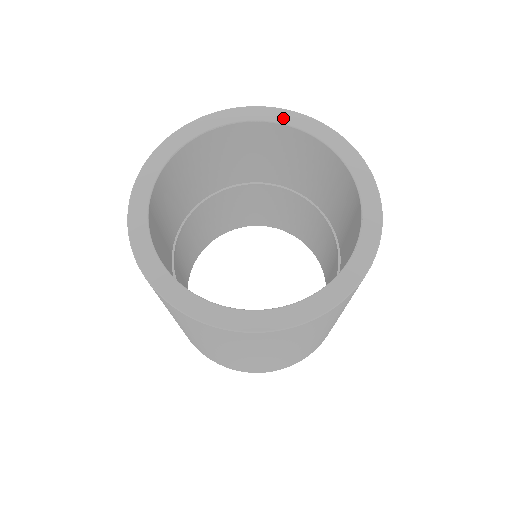
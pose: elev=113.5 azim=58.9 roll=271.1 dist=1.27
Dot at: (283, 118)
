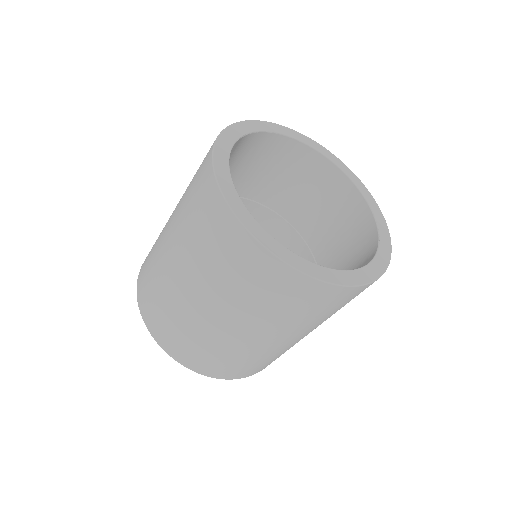
Dot at: (311, 144)
